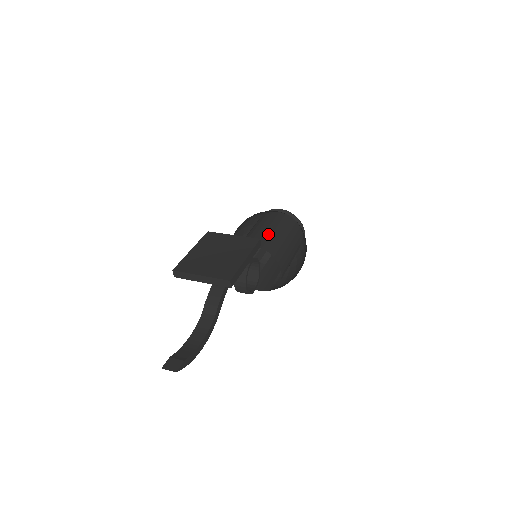
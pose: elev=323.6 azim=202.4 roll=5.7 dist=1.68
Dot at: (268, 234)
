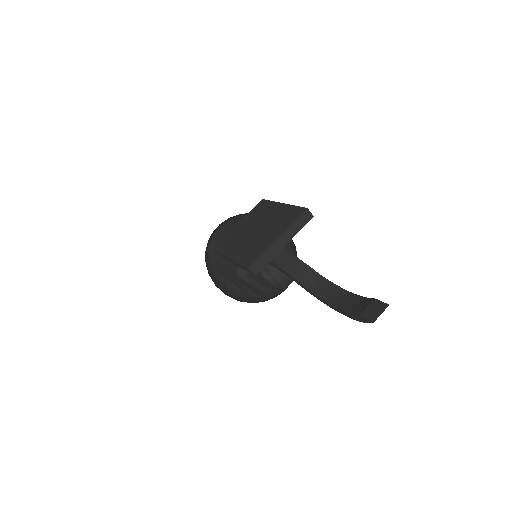
Dot at: occluded
